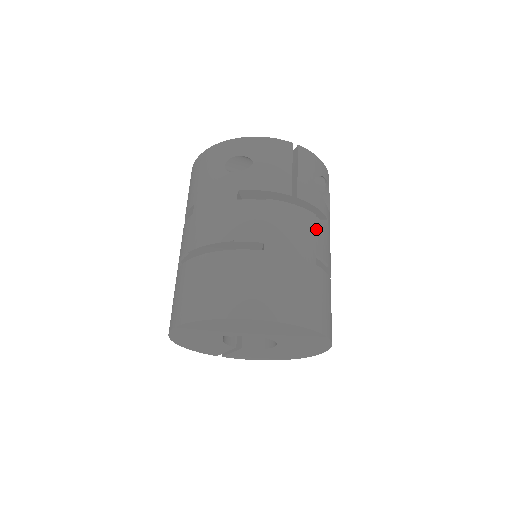
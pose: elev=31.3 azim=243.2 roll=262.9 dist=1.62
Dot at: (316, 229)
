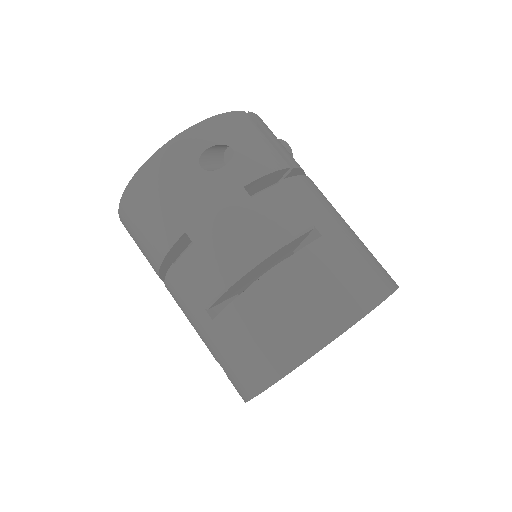
Dot at: (321, 192)
